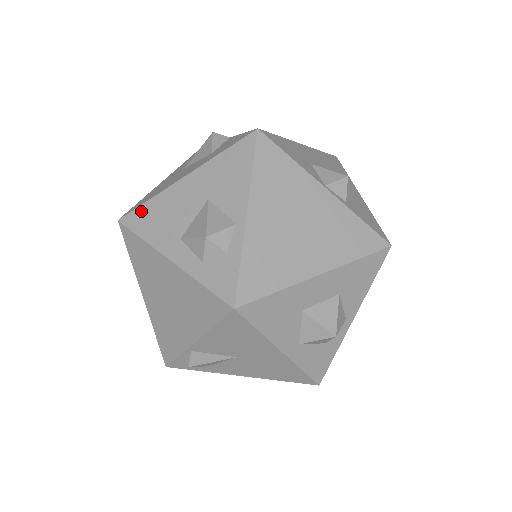
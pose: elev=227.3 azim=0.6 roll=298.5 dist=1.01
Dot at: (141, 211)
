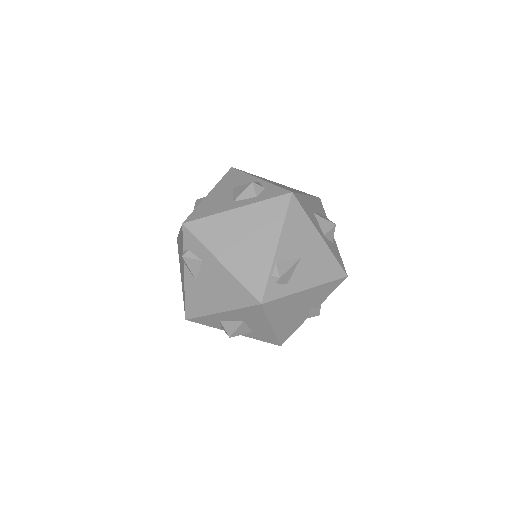
Dot at: (195, 212)
